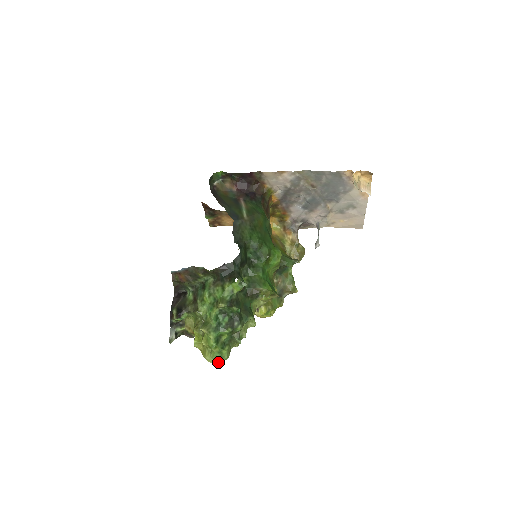
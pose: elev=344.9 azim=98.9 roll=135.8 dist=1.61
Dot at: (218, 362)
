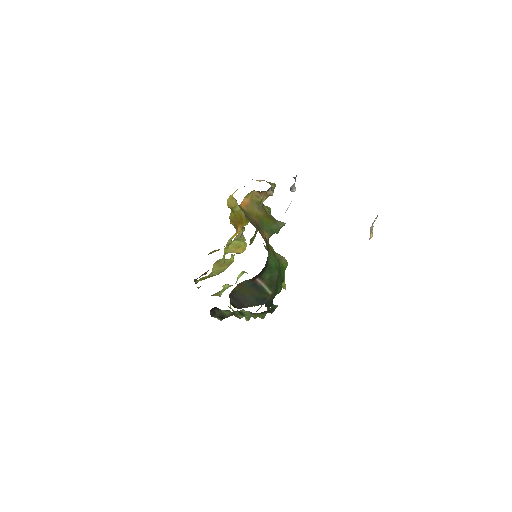
Dot at: occluded
